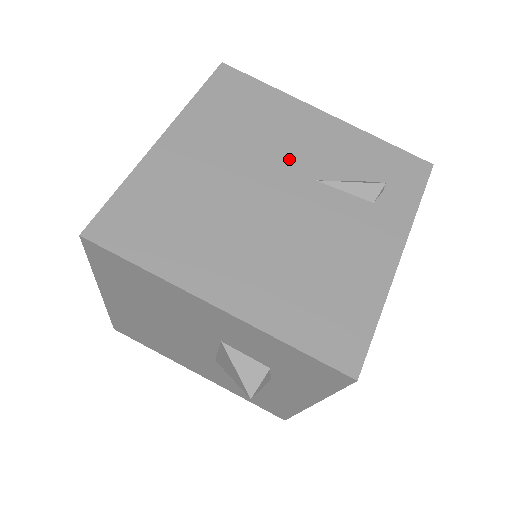
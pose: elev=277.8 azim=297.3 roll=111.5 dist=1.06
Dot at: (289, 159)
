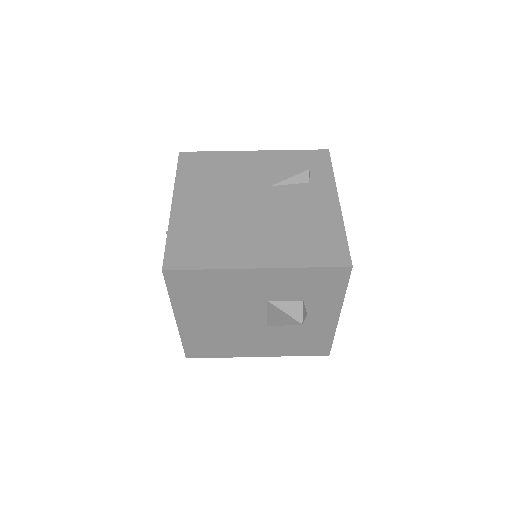
Dot at: (249, 182)
